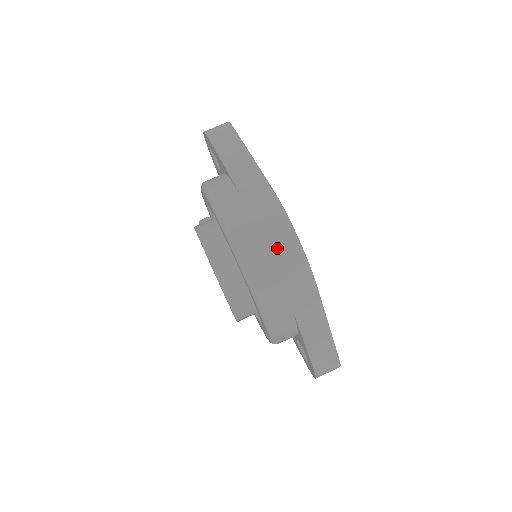
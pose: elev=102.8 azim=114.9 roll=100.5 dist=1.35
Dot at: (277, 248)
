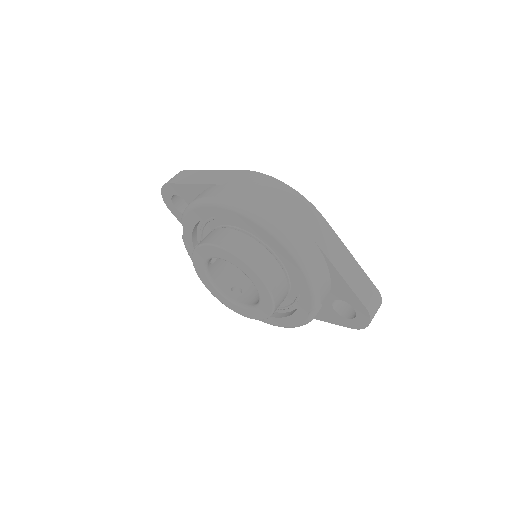
Dot at: (276, 196)
